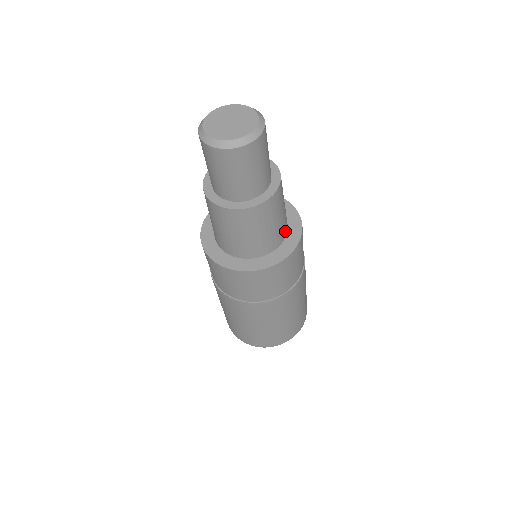
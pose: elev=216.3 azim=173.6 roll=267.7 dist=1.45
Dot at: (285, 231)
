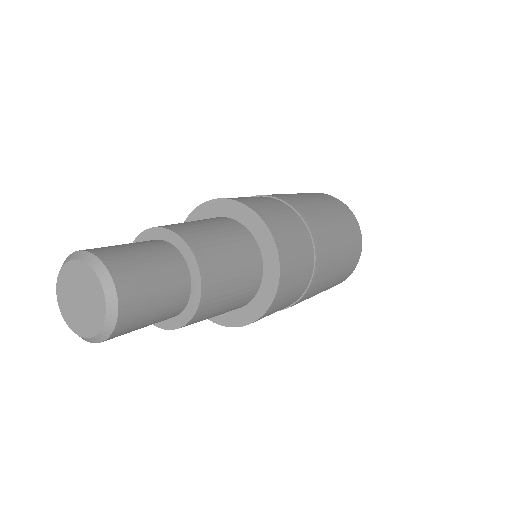
Dot at: (236, 308)
